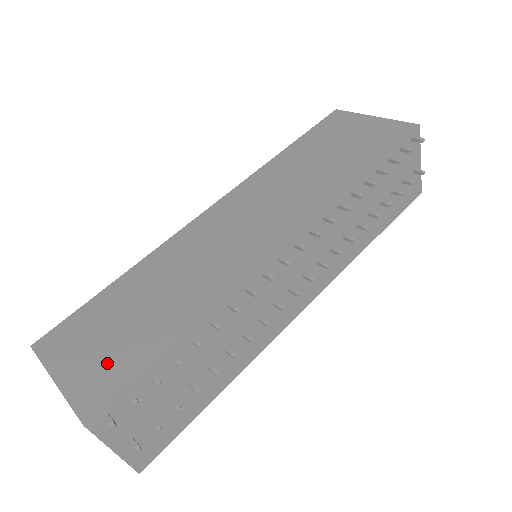
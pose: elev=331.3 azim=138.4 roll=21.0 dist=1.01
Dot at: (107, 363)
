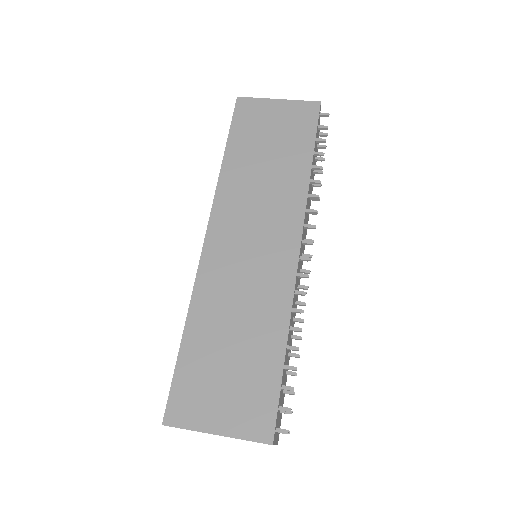
Dot at: (246, 399)
